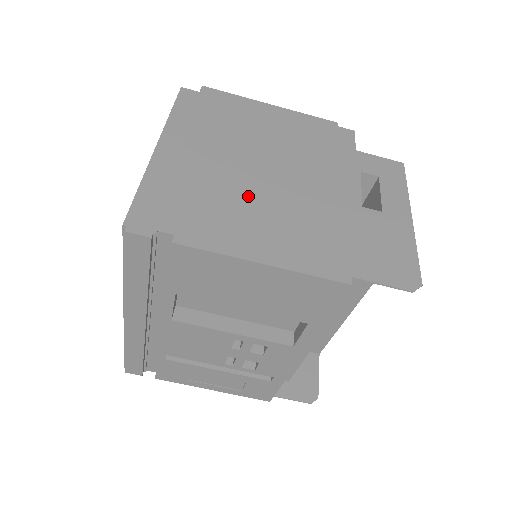
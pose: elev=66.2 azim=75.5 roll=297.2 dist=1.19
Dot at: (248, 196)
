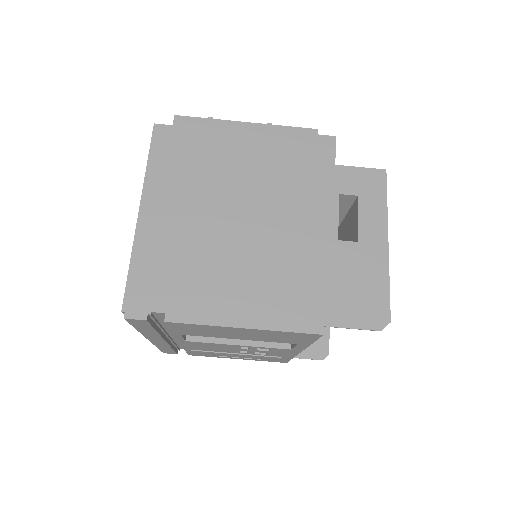
Dot at: (227, 253)
